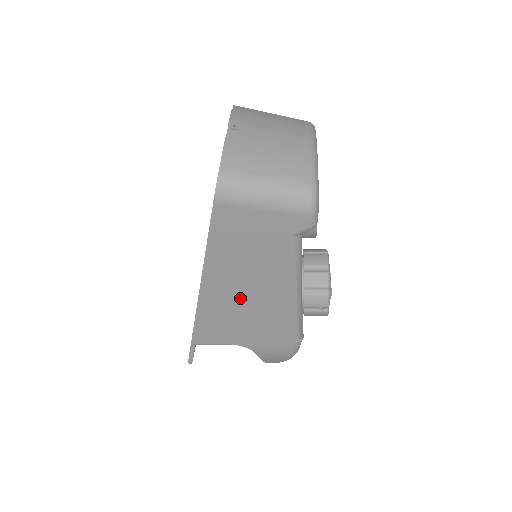
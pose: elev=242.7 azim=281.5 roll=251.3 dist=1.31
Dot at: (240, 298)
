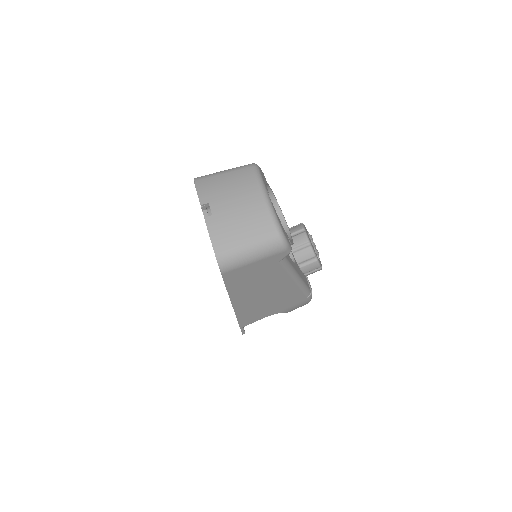
Dot at: (261, 298)
